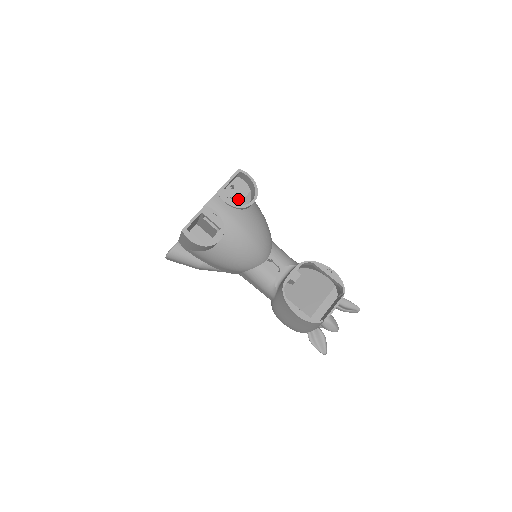
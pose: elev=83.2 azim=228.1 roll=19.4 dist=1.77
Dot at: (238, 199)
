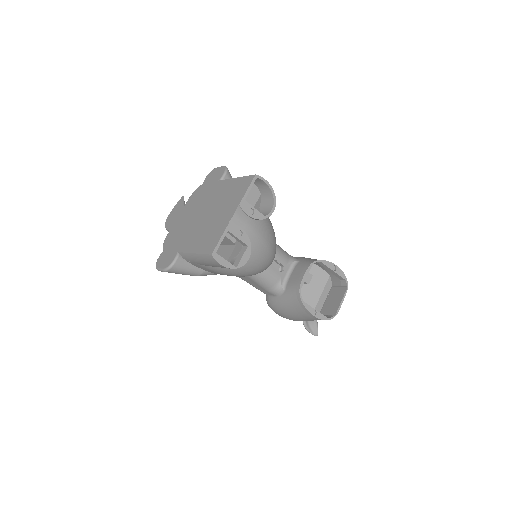
Dot at: occluded
